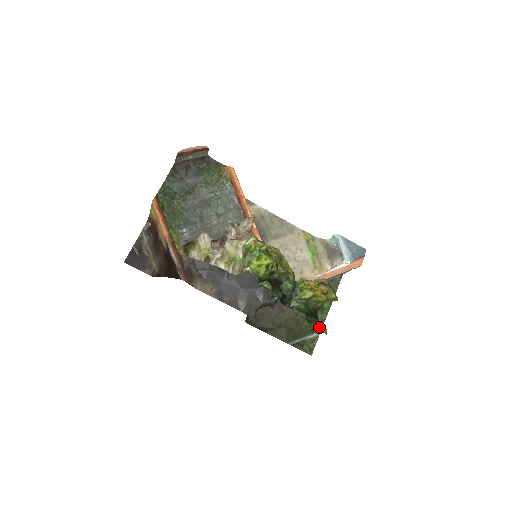
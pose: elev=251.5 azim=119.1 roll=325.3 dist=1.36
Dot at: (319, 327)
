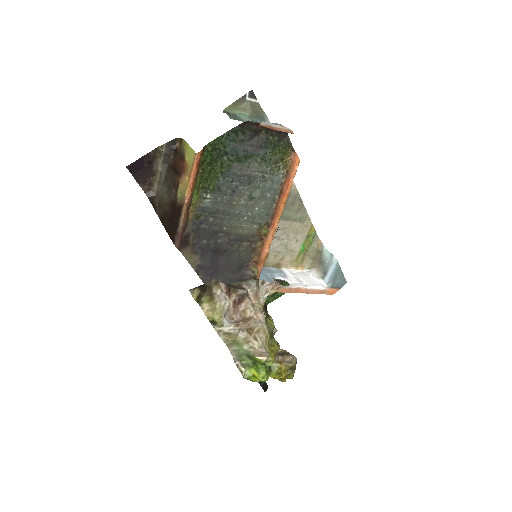
Dot at: occluded
